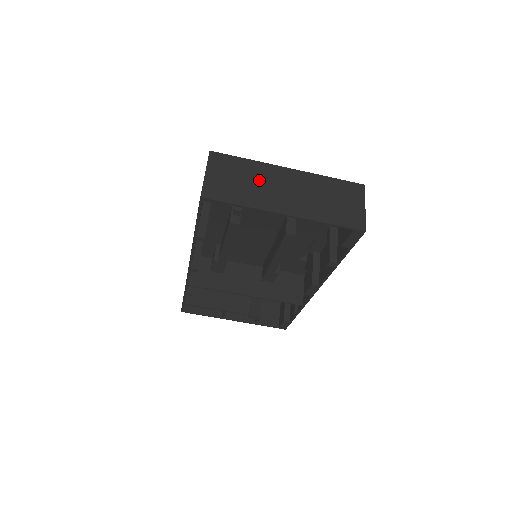
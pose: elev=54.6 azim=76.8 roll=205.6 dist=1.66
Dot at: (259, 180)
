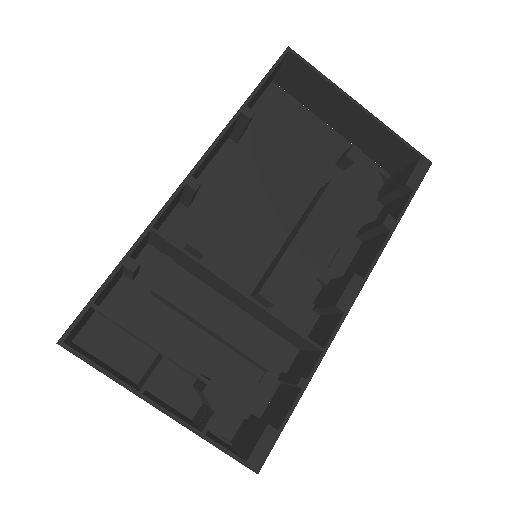
Dot at: (320, 105)
